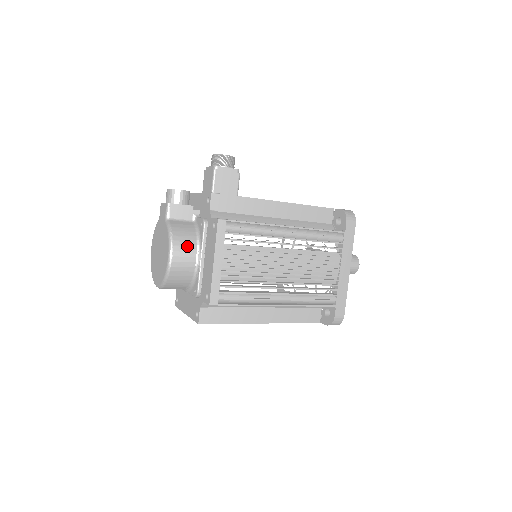
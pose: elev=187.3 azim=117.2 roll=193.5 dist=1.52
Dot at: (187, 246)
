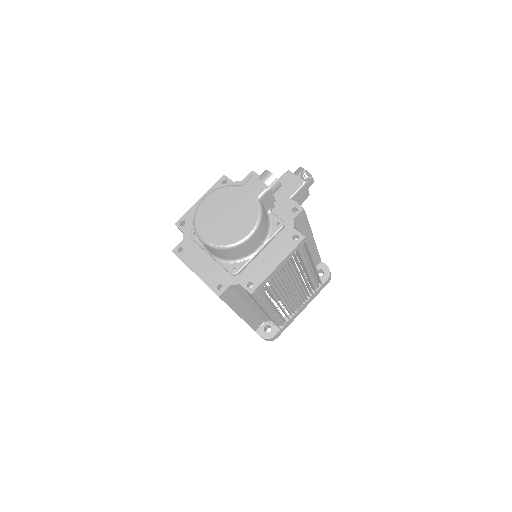
Dot at: (262, 234)
